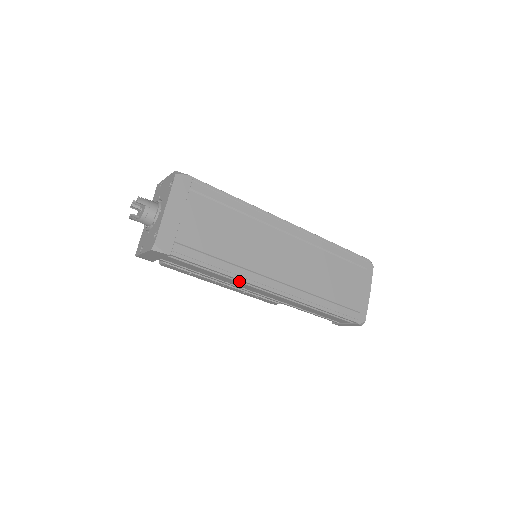
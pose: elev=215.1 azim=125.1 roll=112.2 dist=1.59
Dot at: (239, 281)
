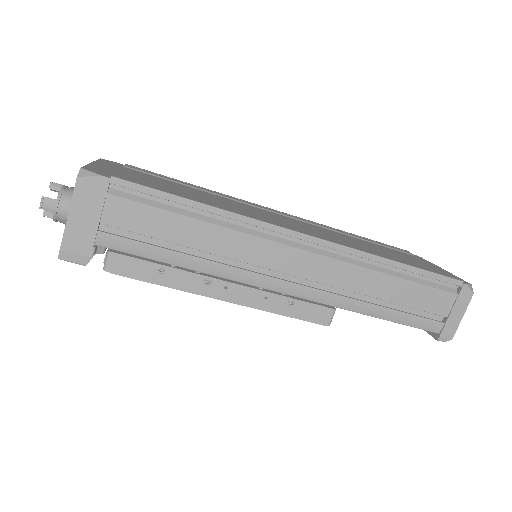
Dot at: (241, 231)
